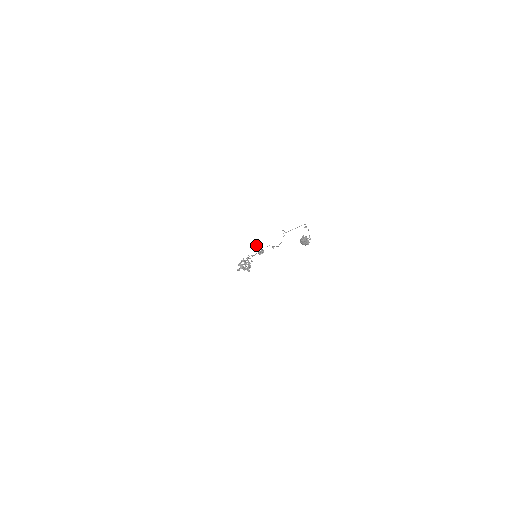
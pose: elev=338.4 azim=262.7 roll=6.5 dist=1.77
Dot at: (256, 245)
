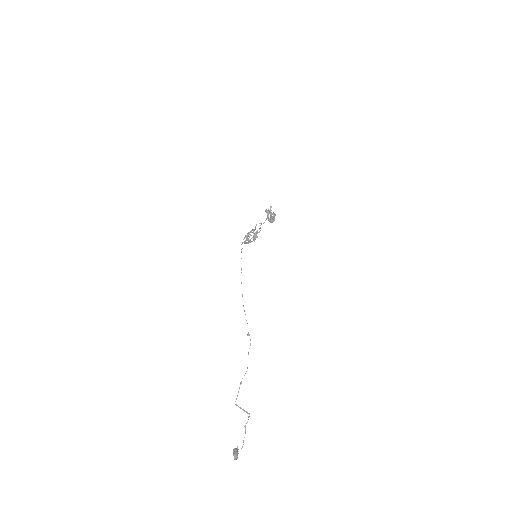
Dot at: (267, 211)
